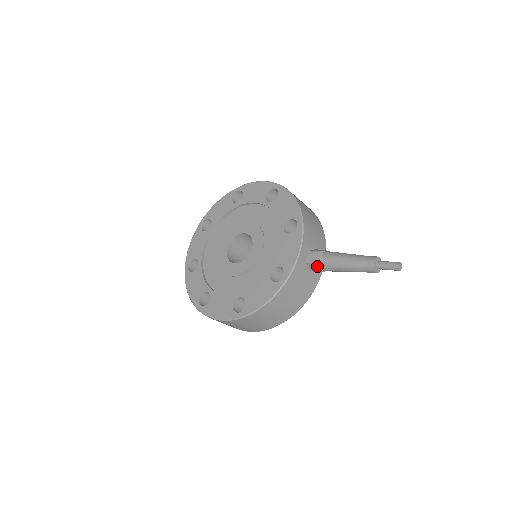
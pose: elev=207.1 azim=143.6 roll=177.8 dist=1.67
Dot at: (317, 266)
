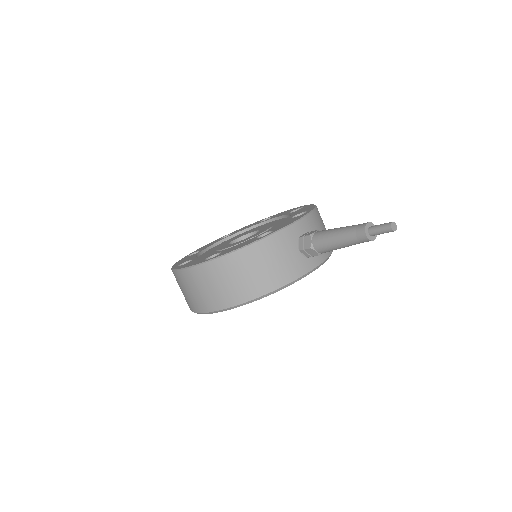
Dot at: (309, 240)
